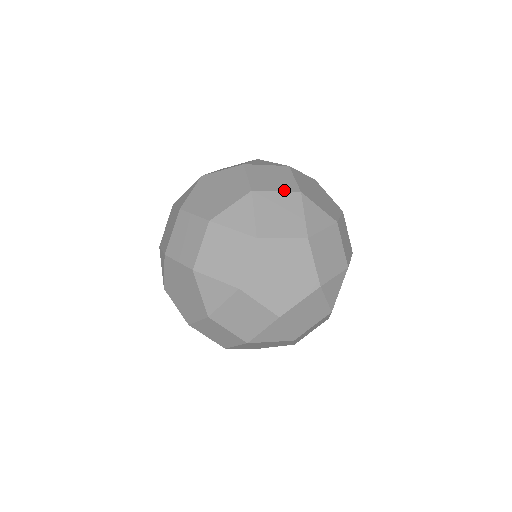
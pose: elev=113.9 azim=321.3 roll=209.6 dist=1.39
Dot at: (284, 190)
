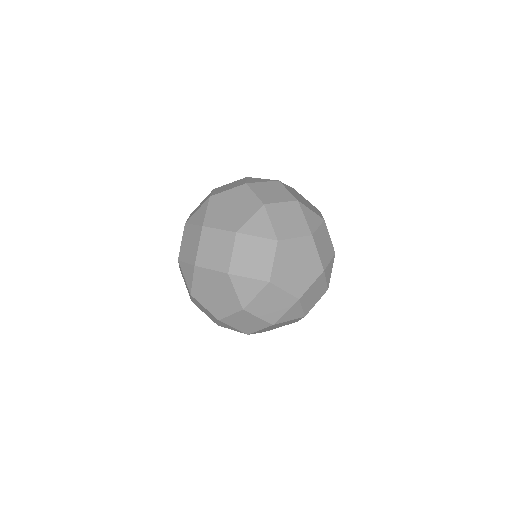
Dot at: (286, 201)
